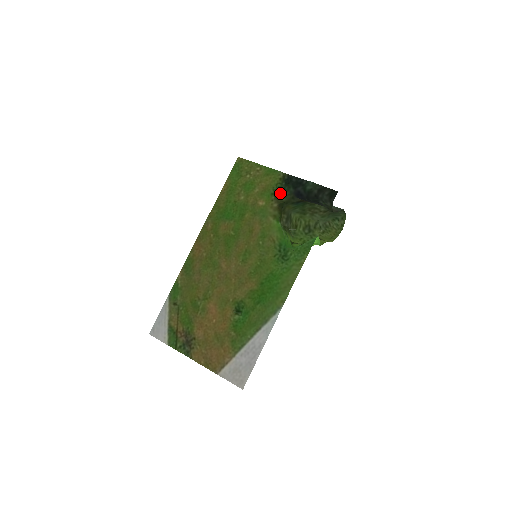
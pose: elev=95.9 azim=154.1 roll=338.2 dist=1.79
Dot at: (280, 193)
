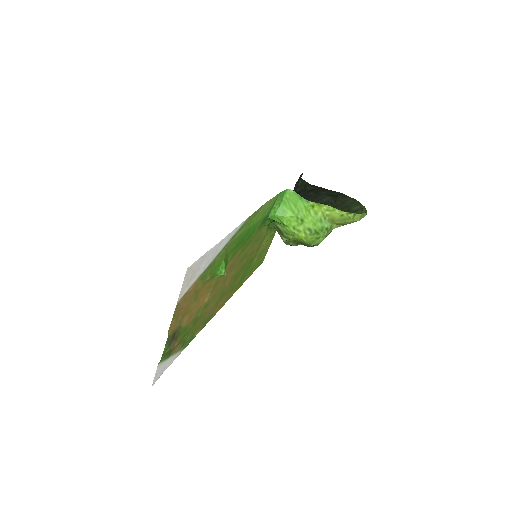
Dot at: occluded
